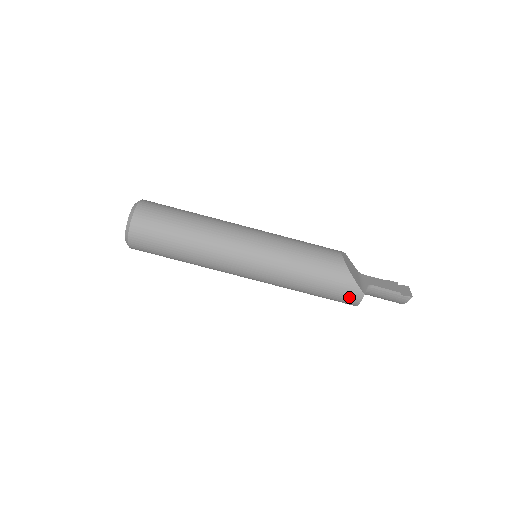
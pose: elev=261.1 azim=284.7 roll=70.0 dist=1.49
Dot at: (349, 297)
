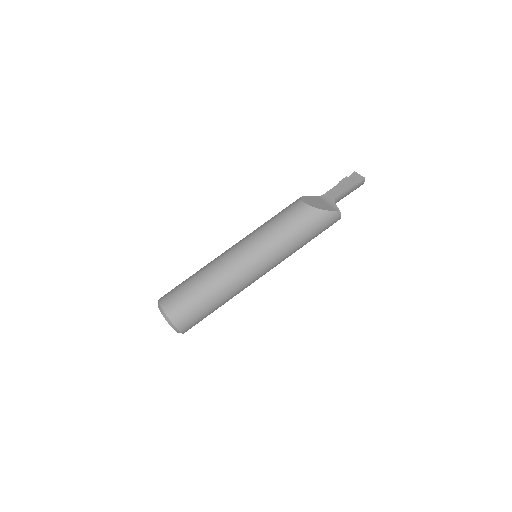
Dot at: (333, 222)
